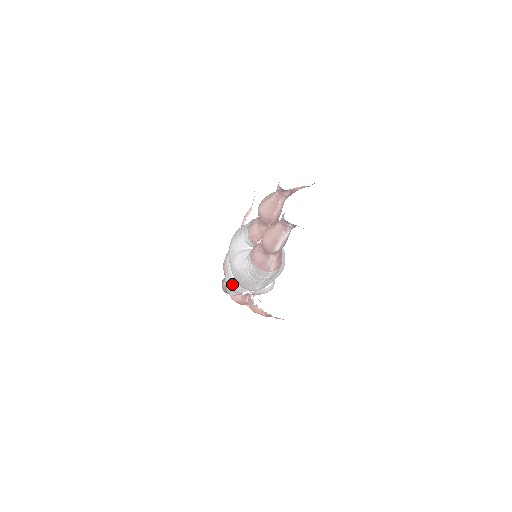
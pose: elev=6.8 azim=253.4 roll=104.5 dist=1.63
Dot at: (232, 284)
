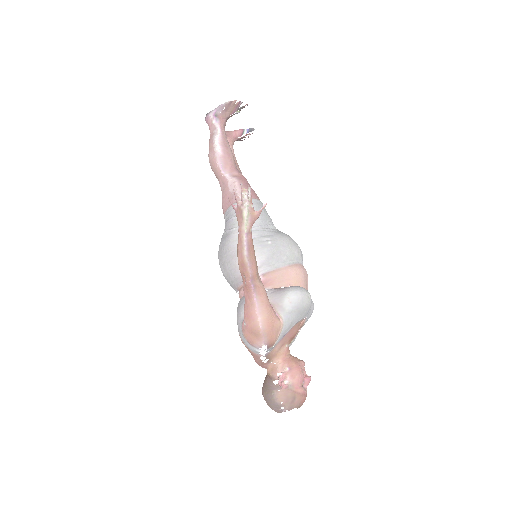
Dot at: (237, 307)
